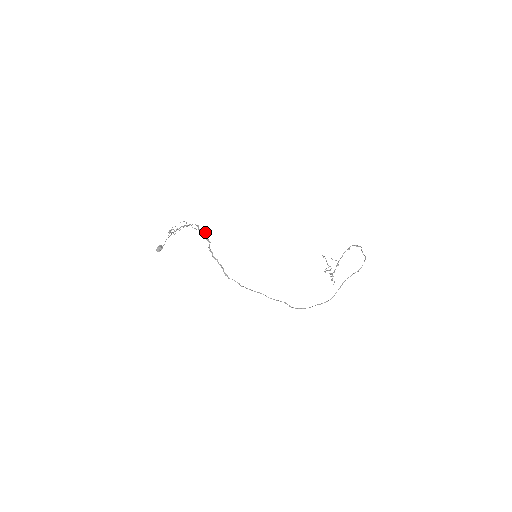
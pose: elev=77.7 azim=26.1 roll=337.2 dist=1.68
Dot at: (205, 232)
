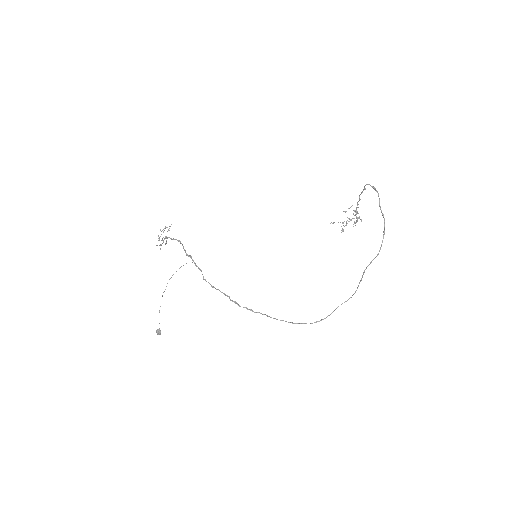
Dot at: (190, 257)
